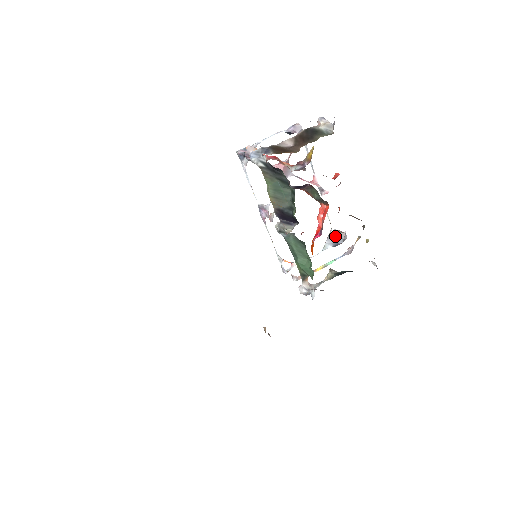
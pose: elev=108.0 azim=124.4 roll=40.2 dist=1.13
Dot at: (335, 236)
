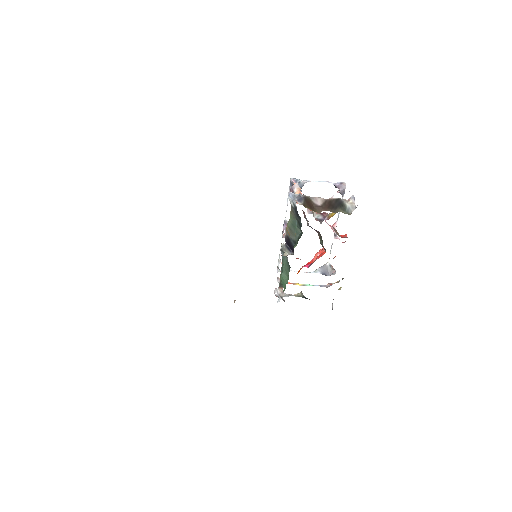
Dot at: (327, 269)
